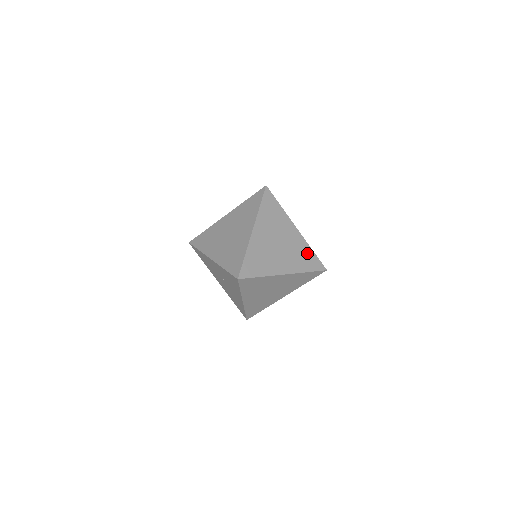
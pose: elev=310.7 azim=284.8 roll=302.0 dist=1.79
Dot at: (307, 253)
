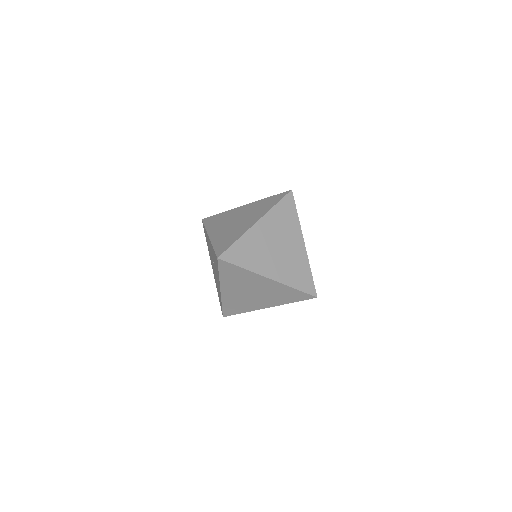
Dot at: (304, 271)
